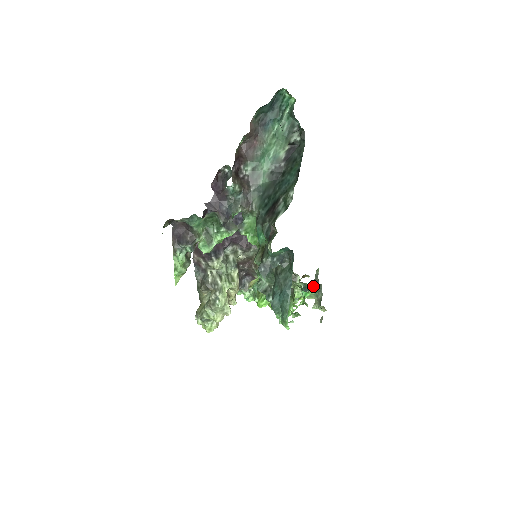
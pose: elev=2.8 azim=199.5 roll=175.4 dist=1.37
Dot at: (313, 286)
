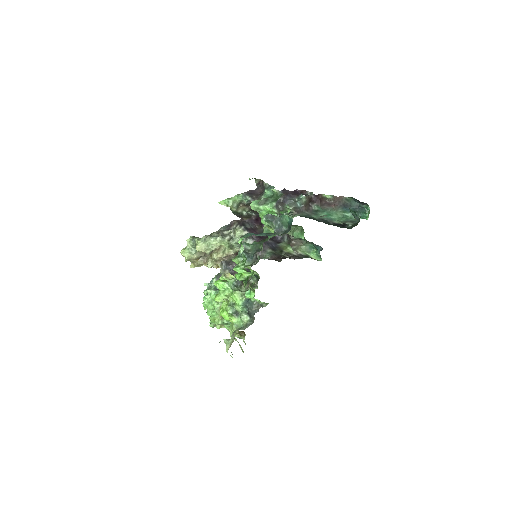
Dot at: (253, 305)
